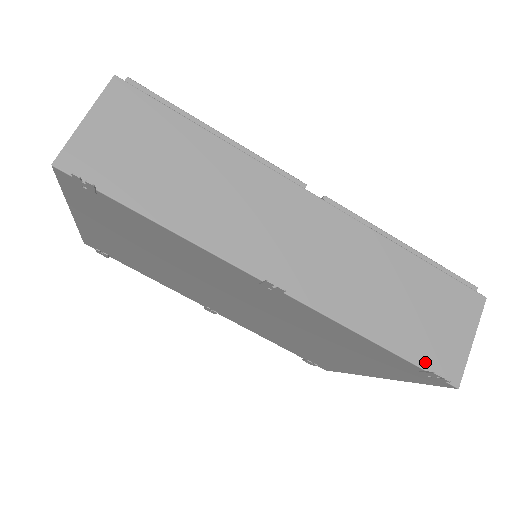
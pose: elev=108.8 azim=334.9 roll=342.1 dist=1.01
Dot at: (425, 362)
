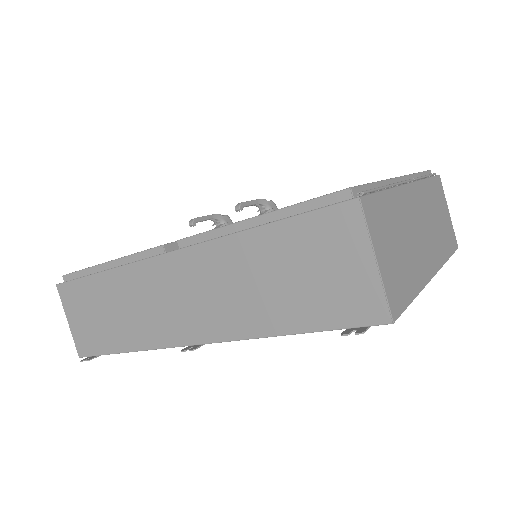
Dot at: (339, 321)
